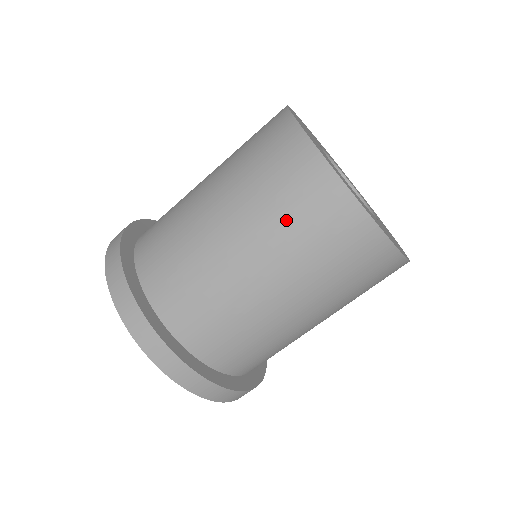
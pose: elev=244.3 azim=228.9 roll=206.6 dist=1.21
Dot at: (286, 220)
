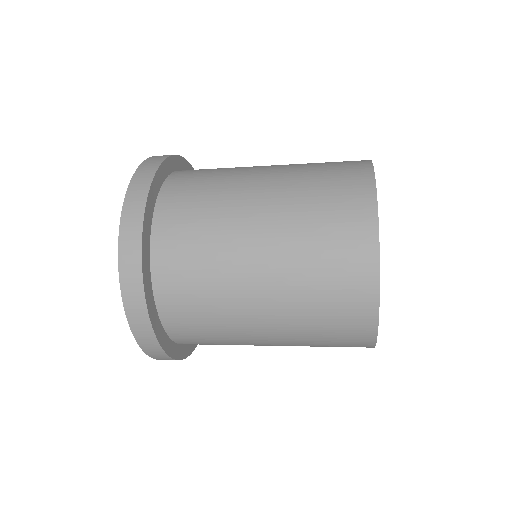
Dot at: (319, 346)
